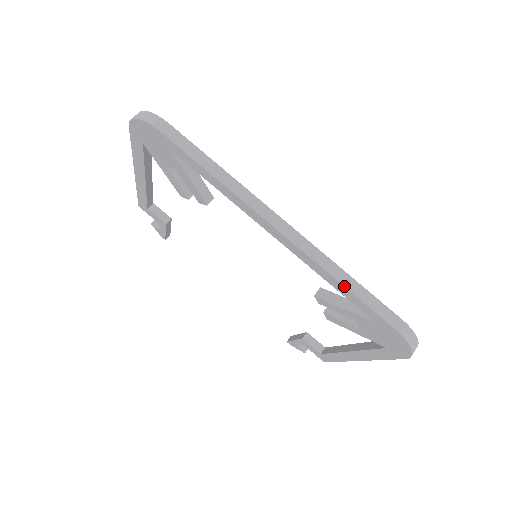
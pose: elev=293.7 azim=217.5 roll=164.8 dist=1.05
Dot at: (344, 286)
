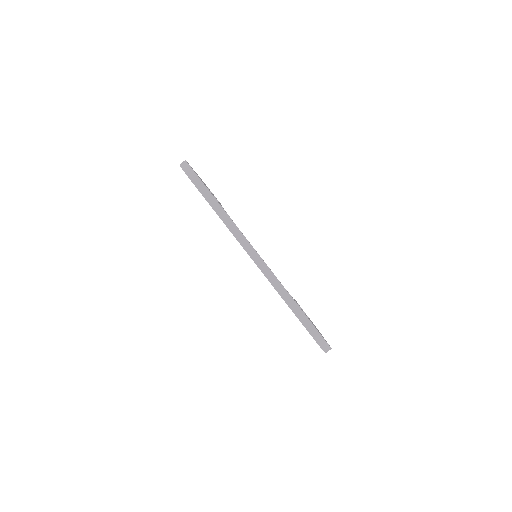
Dot at: (286, 303)
